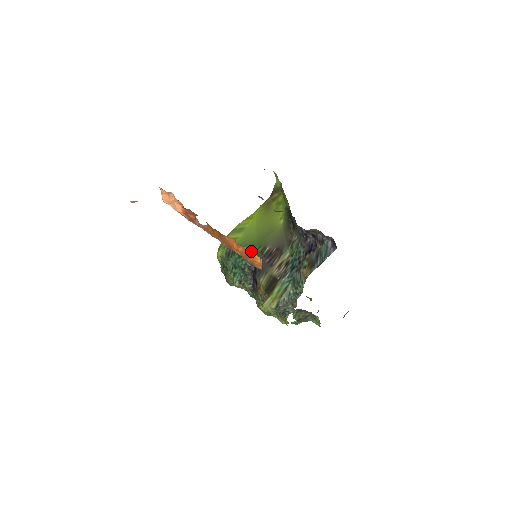
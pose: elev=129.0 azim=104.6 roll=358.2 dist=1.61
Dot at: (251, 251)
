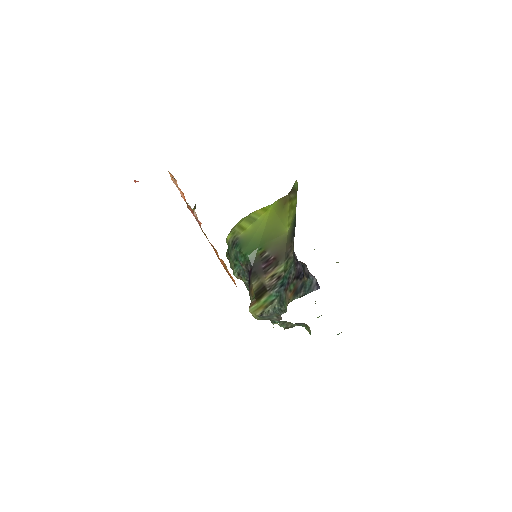
Dot at: (251, 250)
